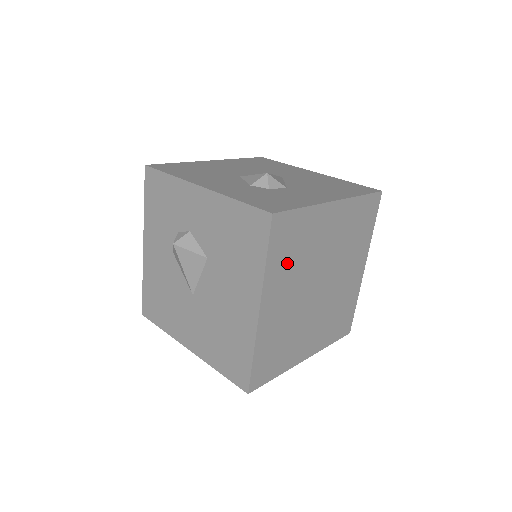
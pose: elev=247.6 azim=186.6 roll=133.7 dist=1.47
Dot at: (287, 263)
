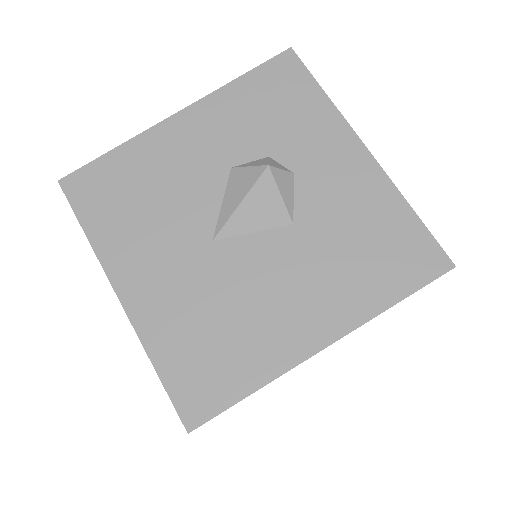
Dot at: occluded
